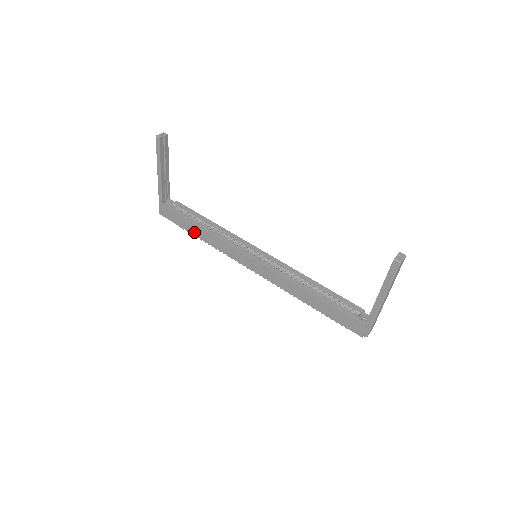
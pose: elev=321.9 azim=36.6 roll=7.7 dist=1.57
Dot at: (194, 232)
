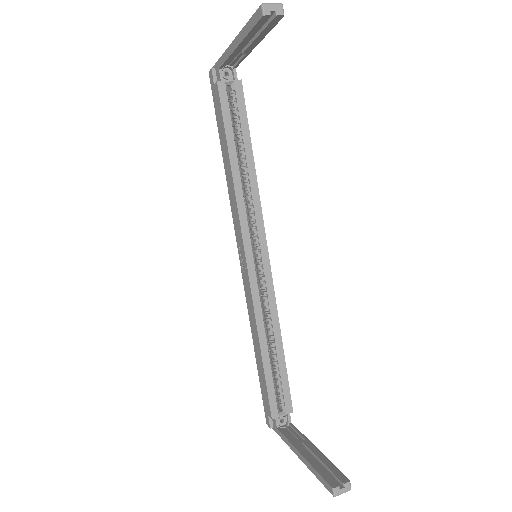
Dot at: (223, 149)
